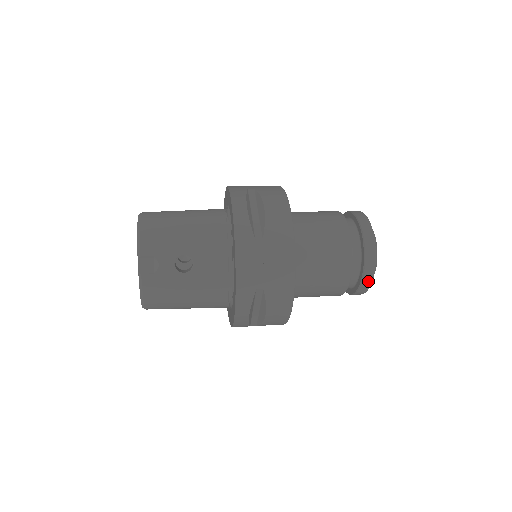
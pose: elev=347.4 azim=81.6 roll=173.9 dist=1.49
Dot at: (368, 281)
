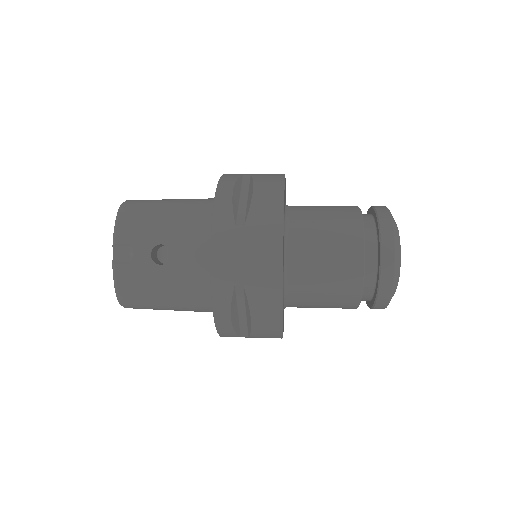
Dot at: (387, 288)
